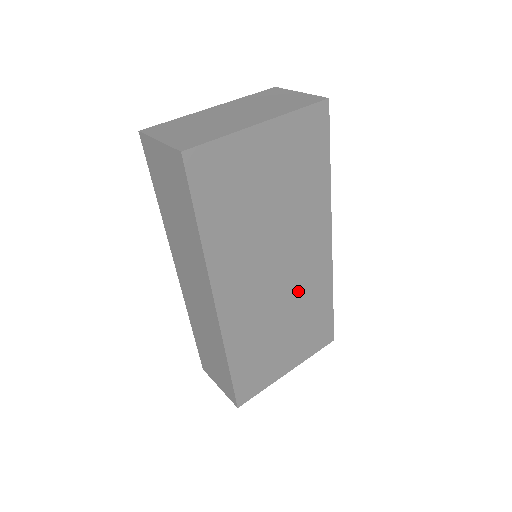
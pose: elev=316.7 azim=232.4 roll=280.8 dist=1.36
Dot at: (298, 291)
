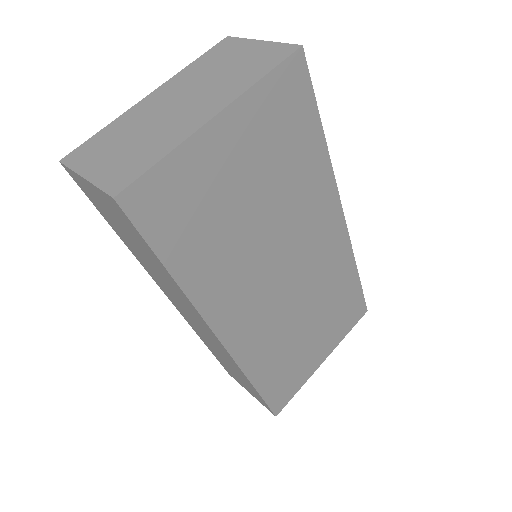
Dot at: (315, 283)
